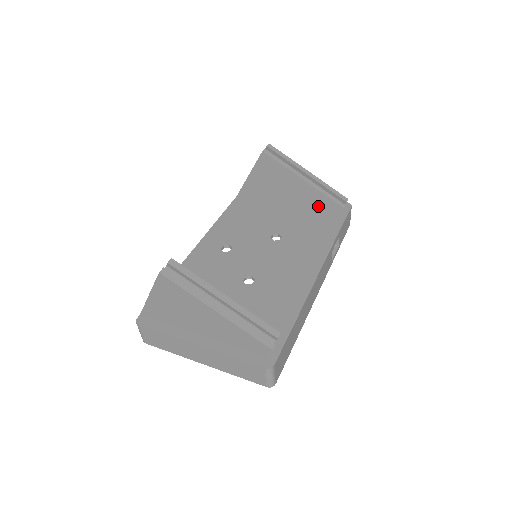
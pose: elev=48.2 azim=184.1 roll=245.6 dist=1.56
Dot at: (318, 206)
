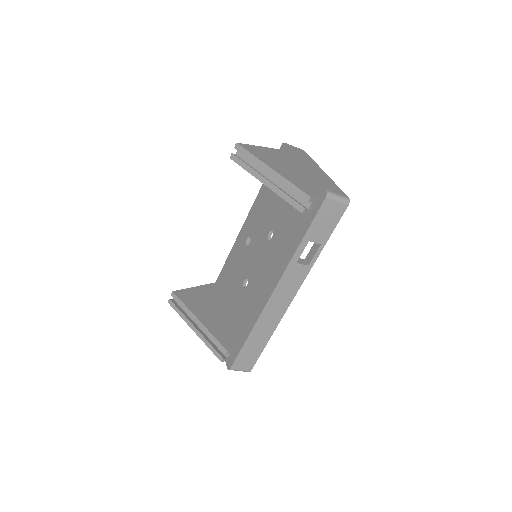
Dot at: occluded
